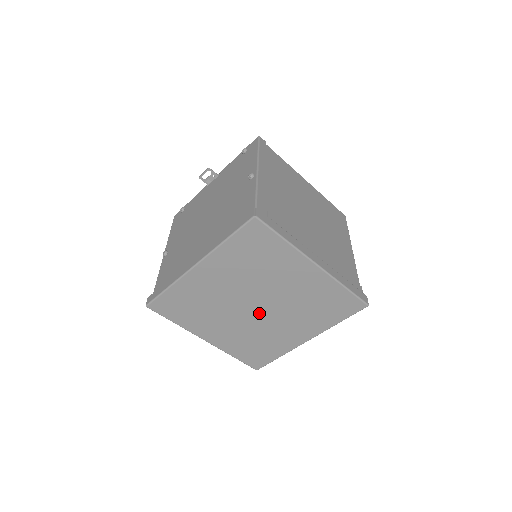
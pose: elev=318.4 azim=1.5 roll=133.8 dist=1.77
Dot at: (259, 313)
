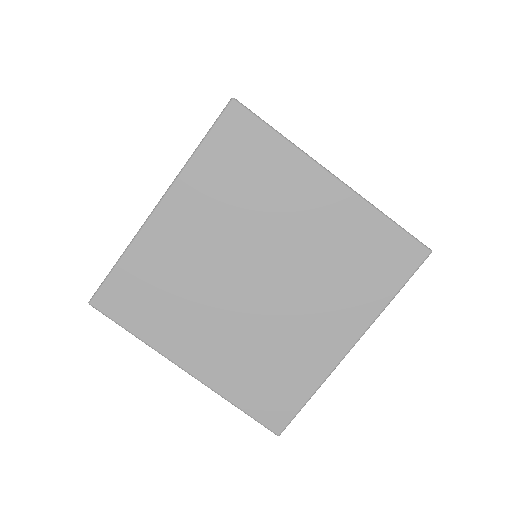
Dot at: (264, 293)
